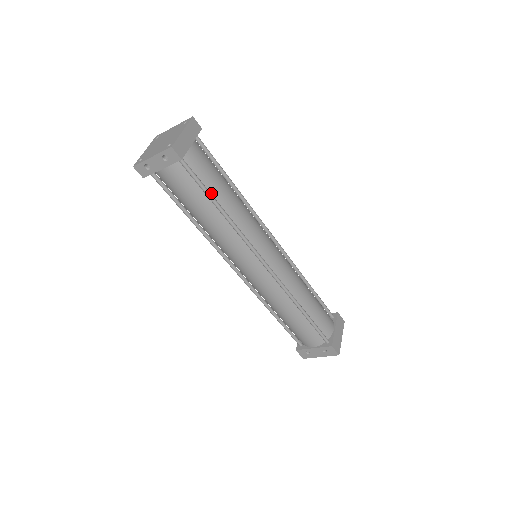
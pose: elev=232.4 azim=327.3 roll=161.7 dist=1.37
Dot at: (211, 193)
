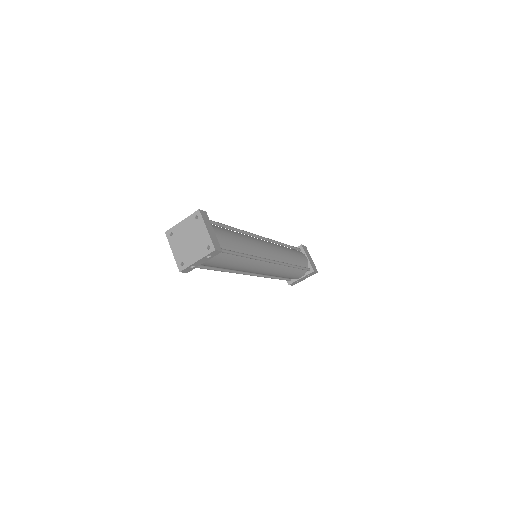
Dot at: (235, 251)
